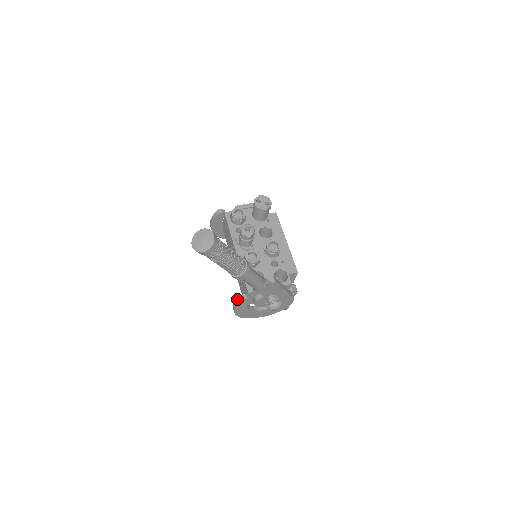
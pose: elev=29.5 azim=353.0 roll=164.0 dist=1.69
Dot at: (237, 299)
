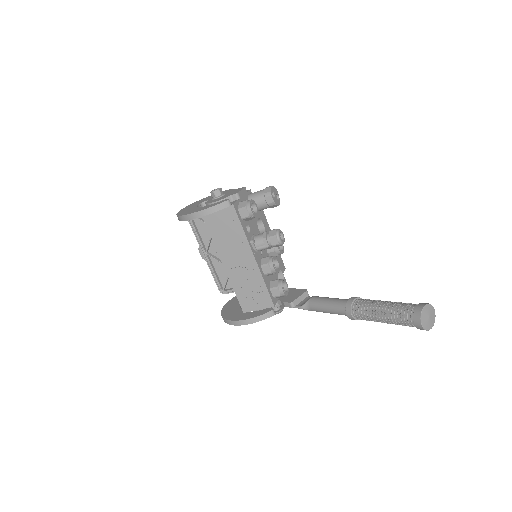
Dot at: (262, 315)
